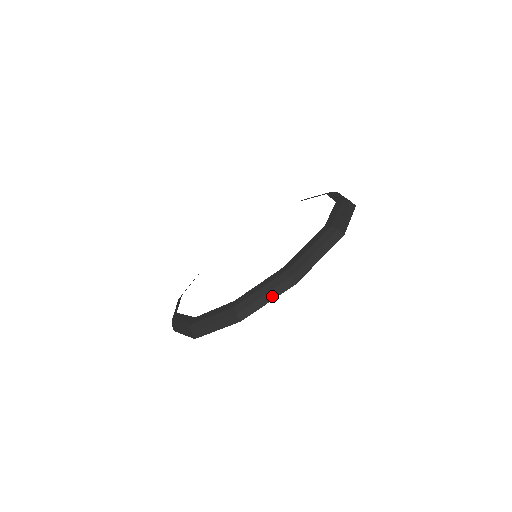
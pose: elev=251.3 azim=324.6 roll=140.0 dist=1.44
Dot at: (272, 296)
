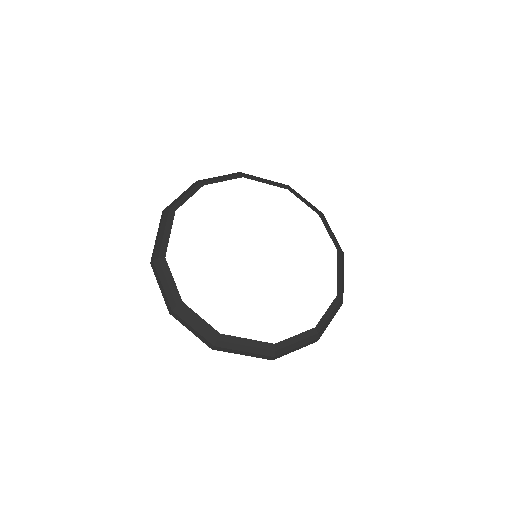
Dot at: (196, 334)
